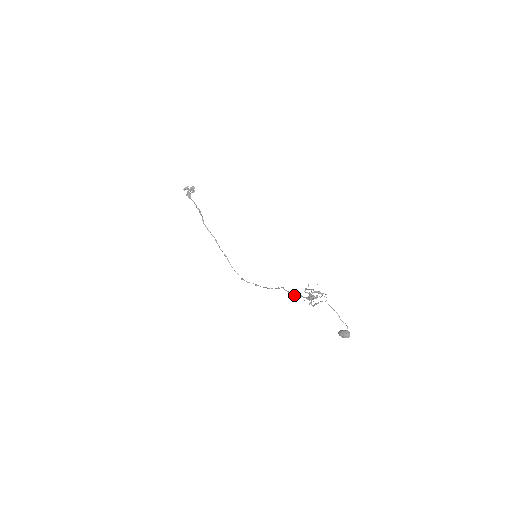
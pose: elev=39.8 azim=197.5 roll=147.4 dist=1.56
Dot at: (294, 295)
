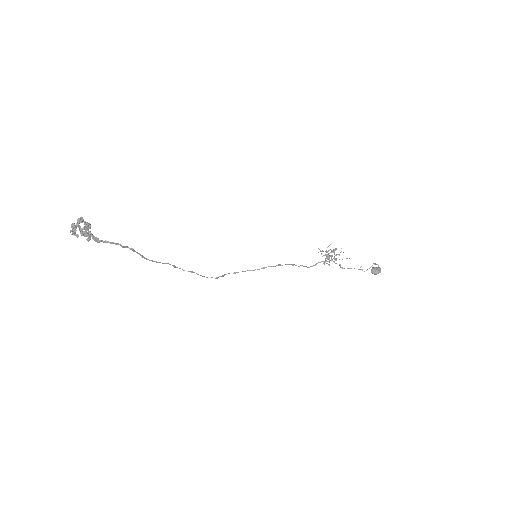
Dot at: occluded
